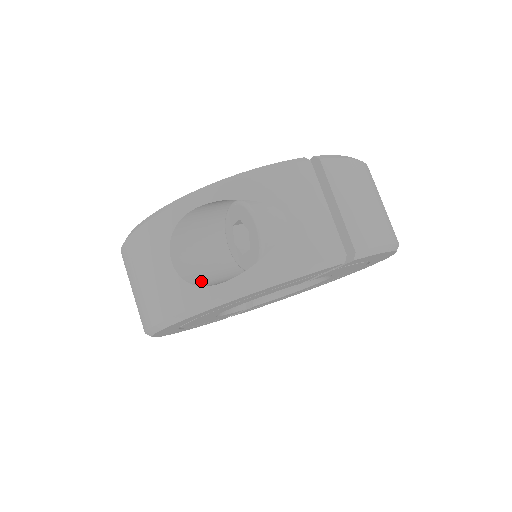
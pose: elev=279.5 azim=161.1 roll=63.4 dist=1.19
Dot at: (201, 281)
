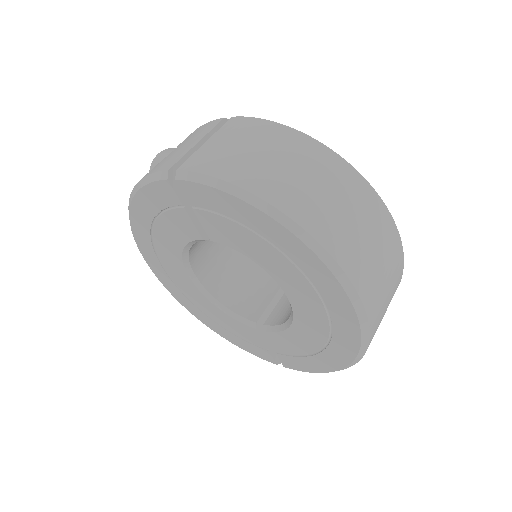
Dot at: occluded
